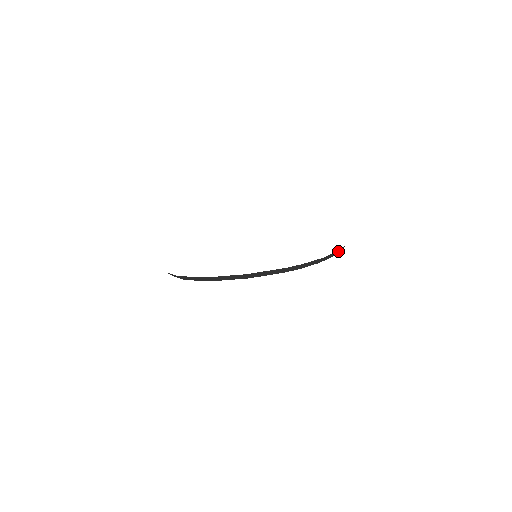
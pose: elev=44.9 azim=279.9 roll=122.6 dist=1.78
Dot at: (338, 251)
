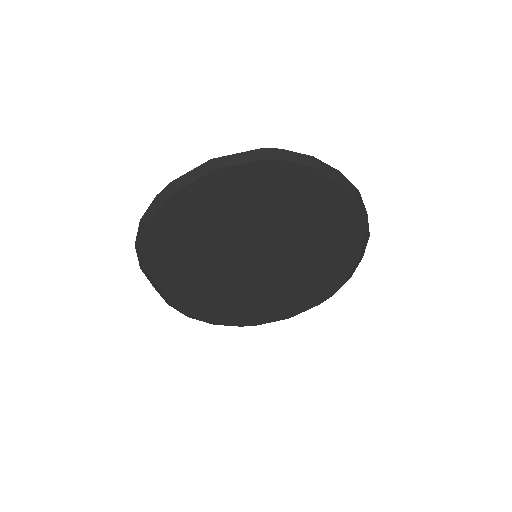
Dot at: (343, 181)
